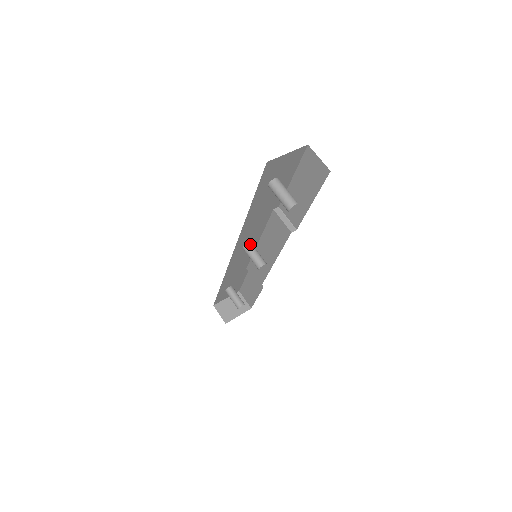
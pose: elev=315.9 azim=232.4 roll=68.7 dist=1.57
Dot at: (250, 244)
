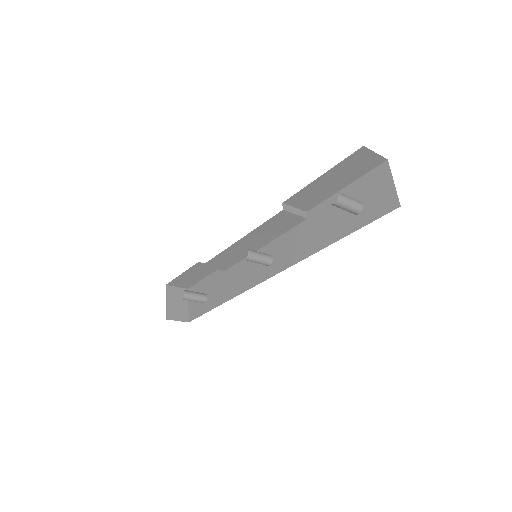
Dot at: (250, 251)
